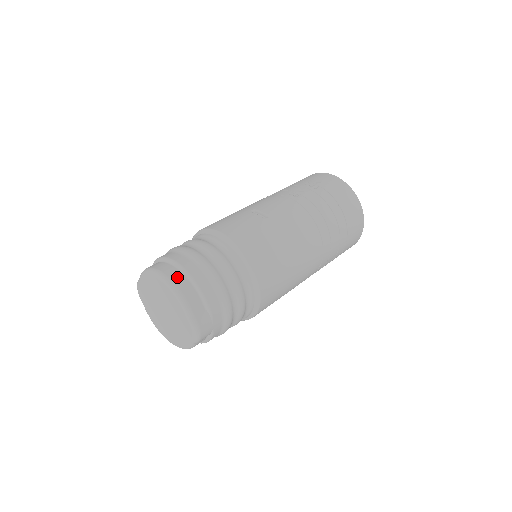
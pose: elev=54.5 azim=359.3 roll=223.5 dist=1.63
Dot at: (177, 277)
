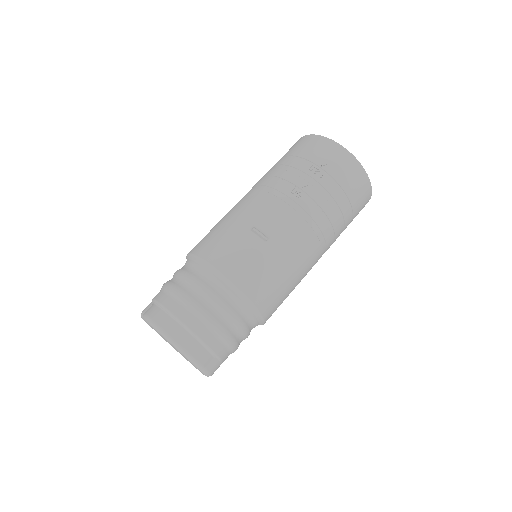
Dot at: (184, 339)
